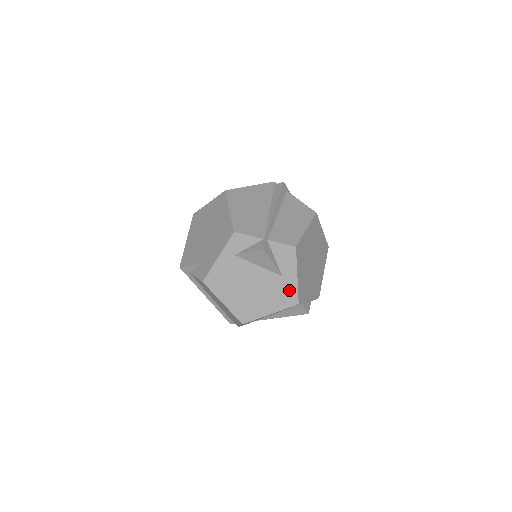
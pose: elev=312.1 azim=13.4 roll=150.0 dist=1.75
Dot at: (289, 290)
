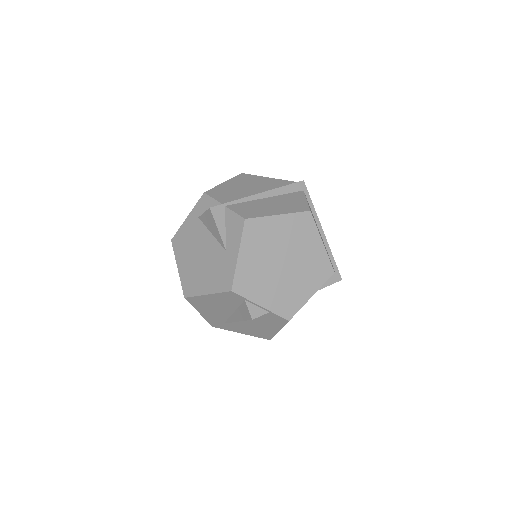
Dot at: (228, 270)
